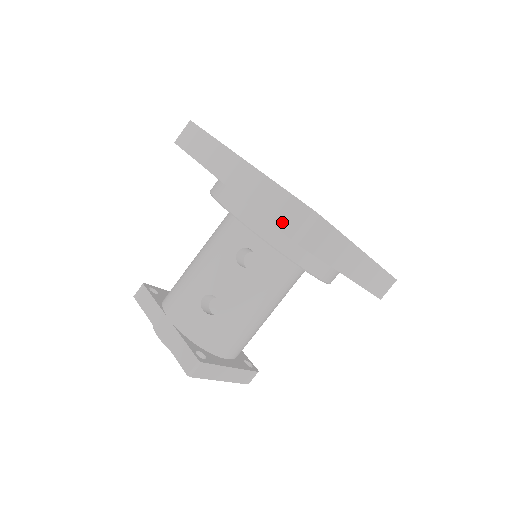
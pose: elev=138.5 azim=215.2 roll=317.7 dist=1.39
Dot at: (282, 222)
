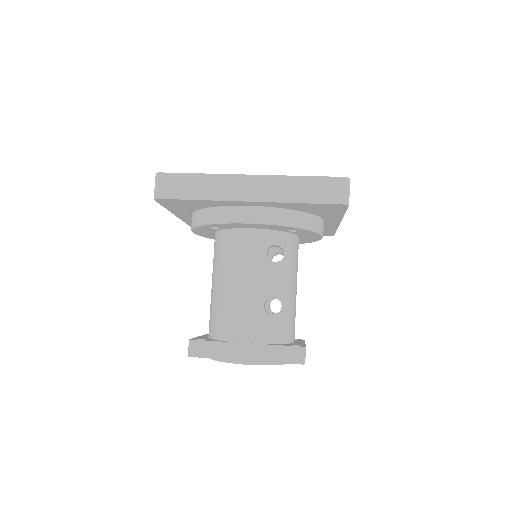
Dot at: (328, 198)
